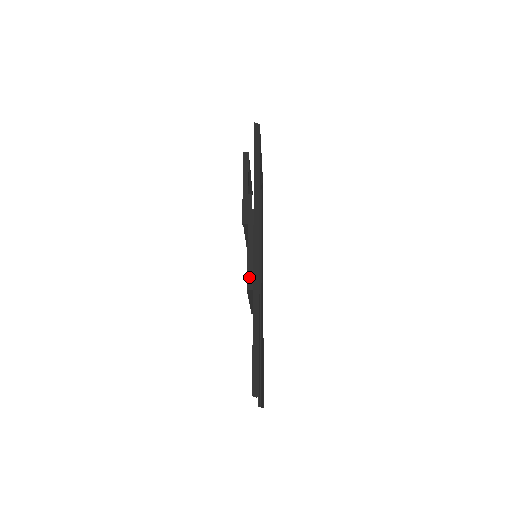
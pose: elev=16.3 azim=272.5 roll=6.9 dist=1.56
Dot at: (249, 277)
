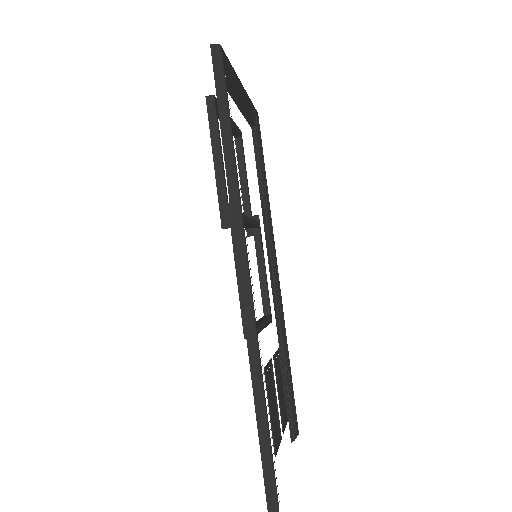
Dot at: occluded
